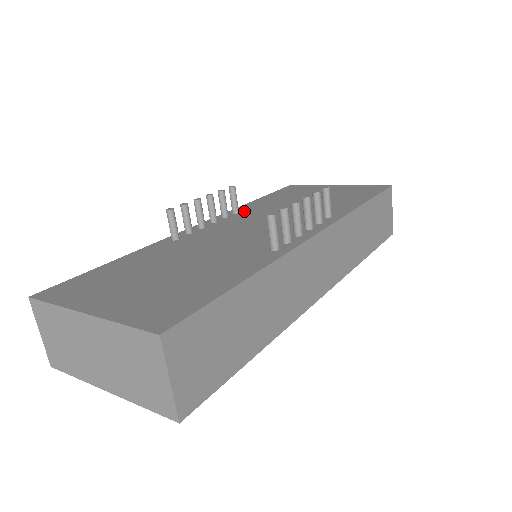
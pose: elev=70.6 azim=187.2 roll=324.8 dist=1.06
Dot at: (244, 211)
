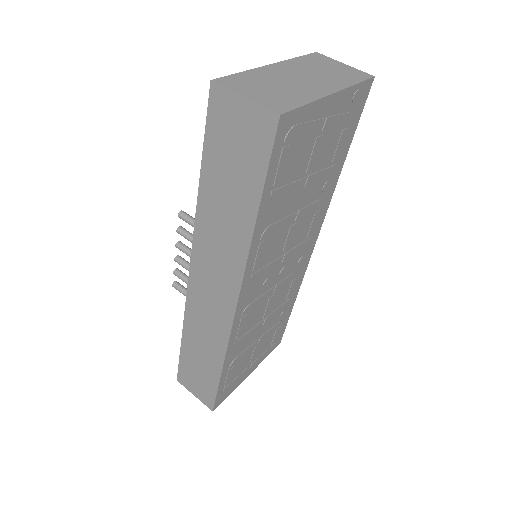
Dot at: occluded
